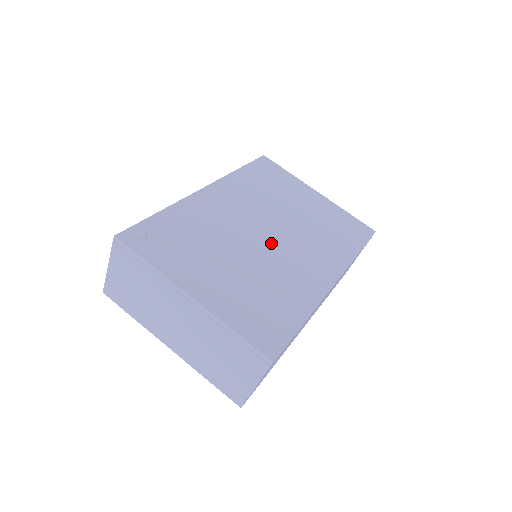
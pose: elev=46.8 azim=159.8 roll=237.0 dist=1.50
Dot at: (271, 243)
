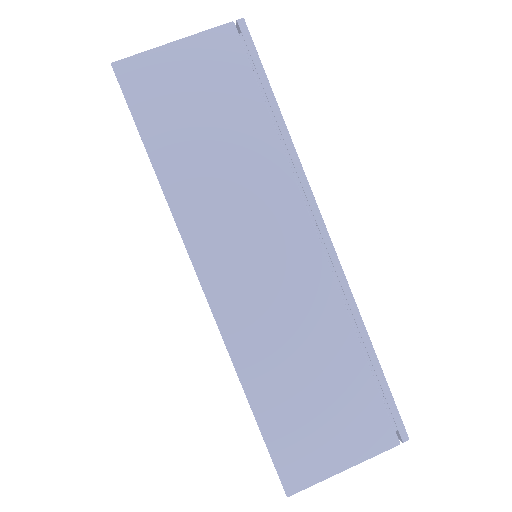
Dot at: occluded
